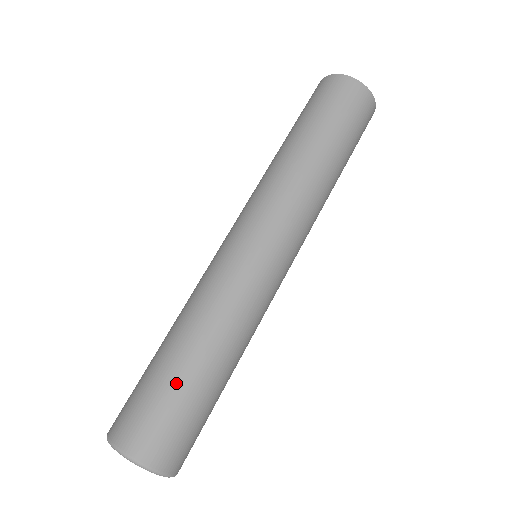
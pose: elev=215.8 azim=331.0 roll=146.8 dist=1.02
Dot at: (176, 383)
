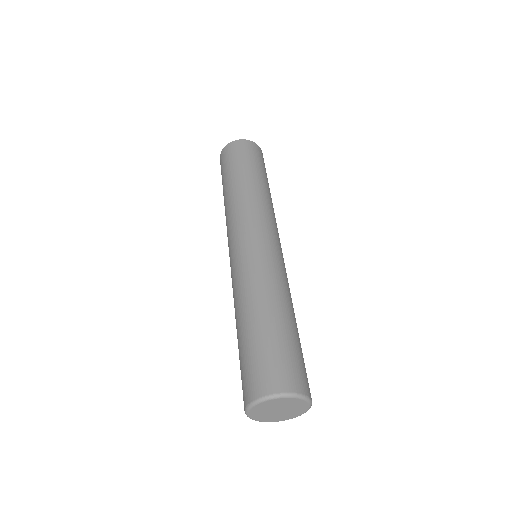
Dot at: (276, 334)
